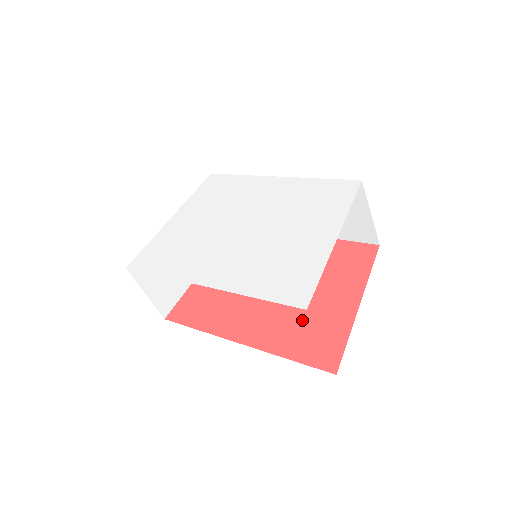
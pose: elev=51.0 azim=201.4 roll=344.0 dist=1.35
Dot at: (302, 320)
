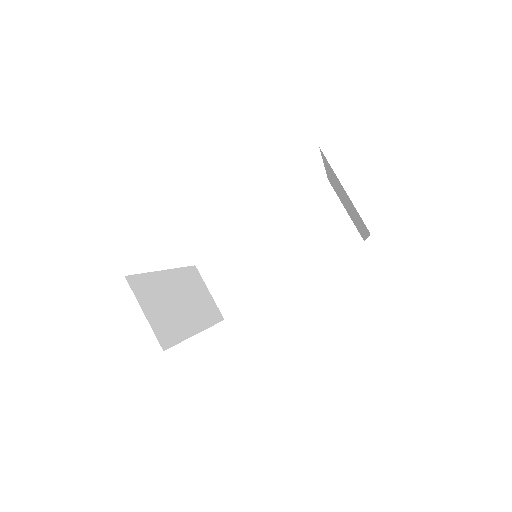
Dot at: occluded
